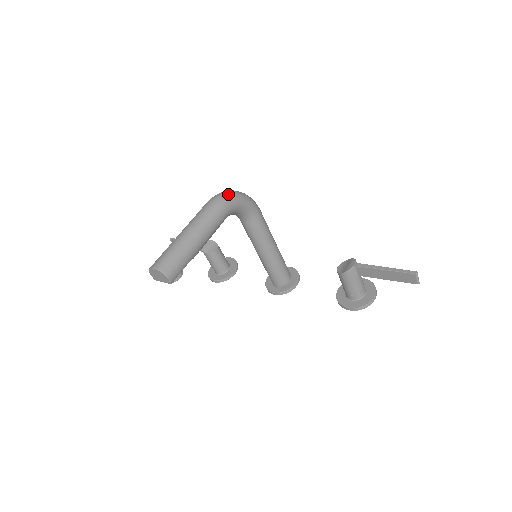
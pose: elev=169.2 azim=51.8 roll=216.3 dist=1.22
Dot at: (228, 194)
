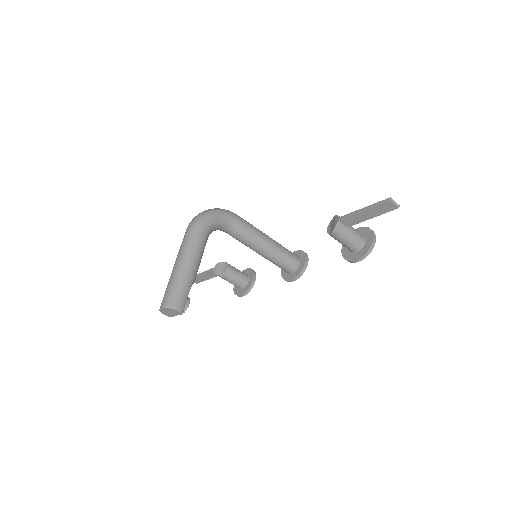
Dot at: (200, 216)
